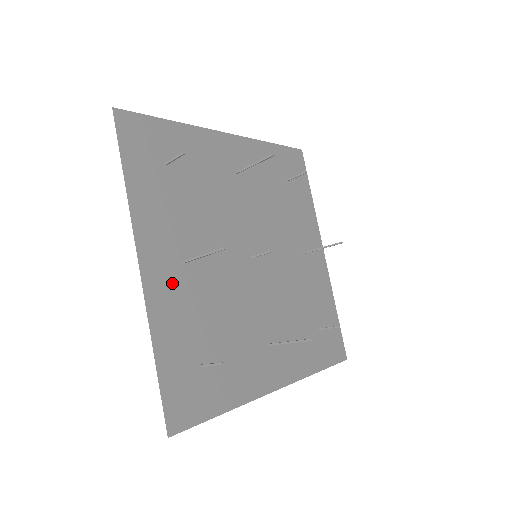
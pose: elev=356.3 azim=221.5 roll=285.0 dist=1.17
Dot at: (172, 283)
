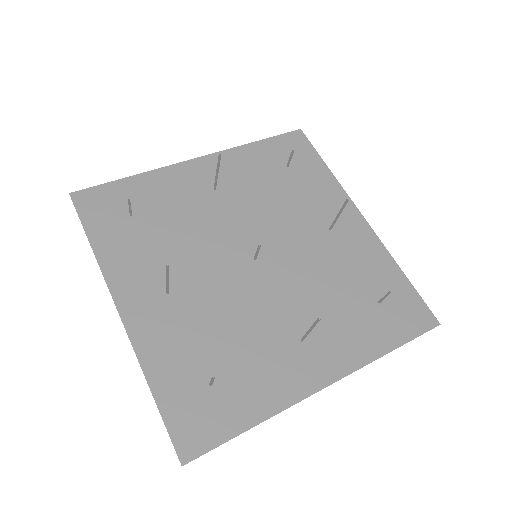
Dot at: (158, 316)
